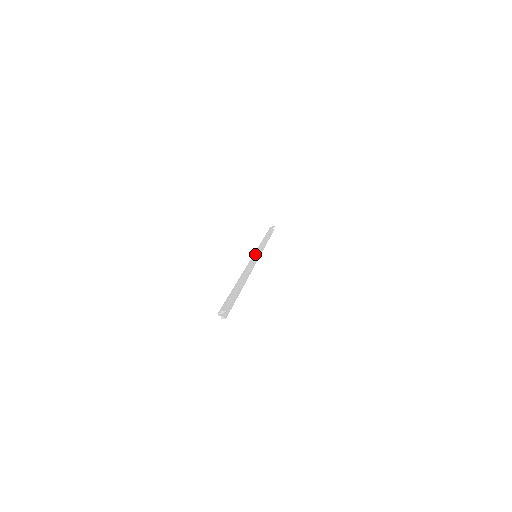
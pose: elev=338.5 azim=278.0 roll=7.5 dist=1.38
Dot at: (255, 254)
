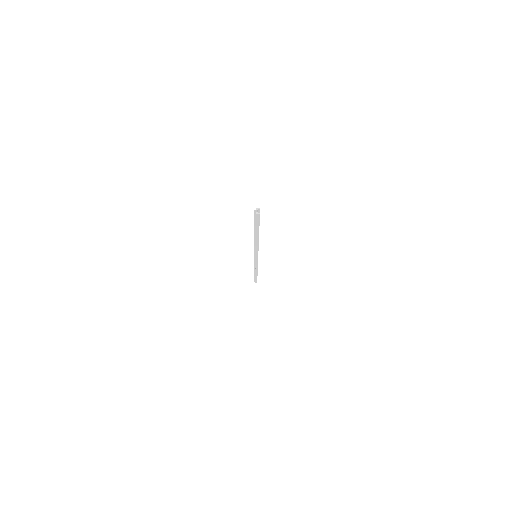
Dot at: occluded
